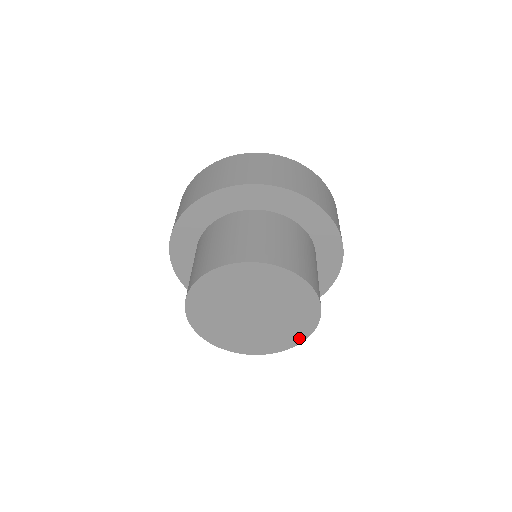
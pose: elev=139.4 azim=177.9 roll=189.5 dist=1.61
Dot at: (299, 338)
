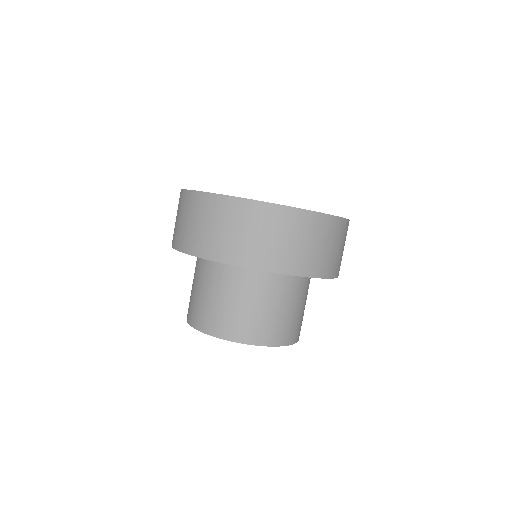
Dot at: occluded
